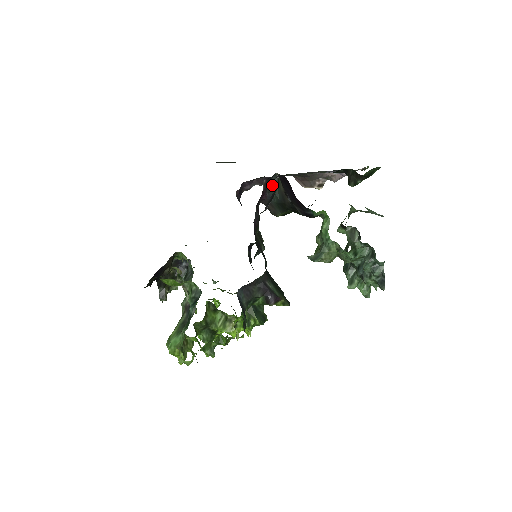
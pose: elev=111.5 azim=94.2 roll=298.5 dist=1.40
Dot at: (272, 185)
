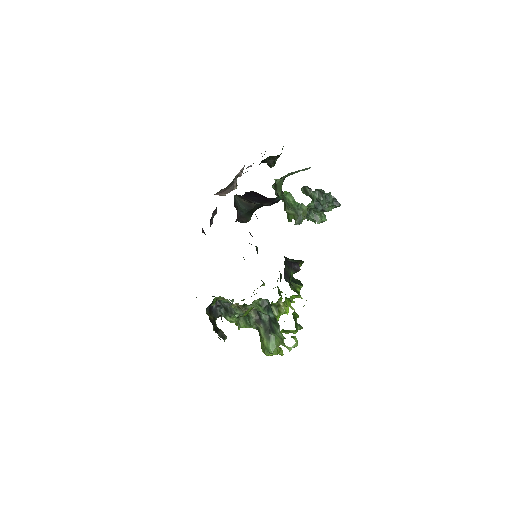
Dot at: (236, 205)
